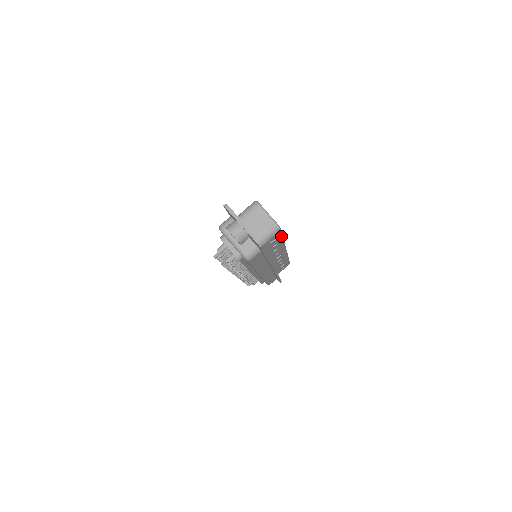
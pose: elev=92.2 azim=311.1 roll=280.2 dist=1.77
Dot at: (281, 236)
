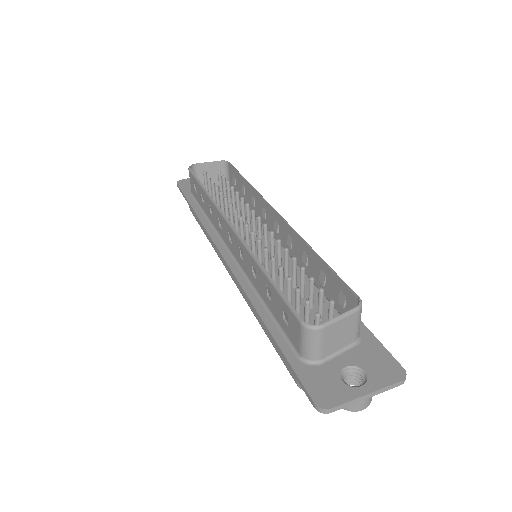
Dot at: (336, 276)
